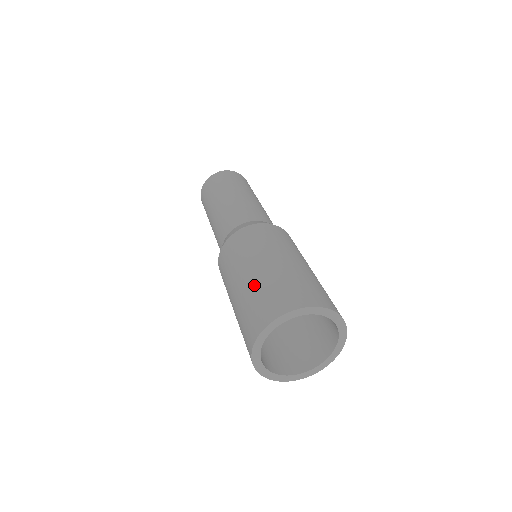
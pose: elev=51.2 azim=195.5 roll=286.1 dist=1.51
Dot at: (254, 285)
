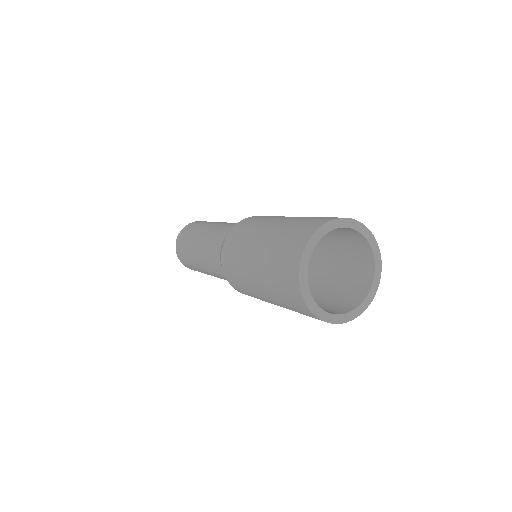
Dot at: (299, 217)
